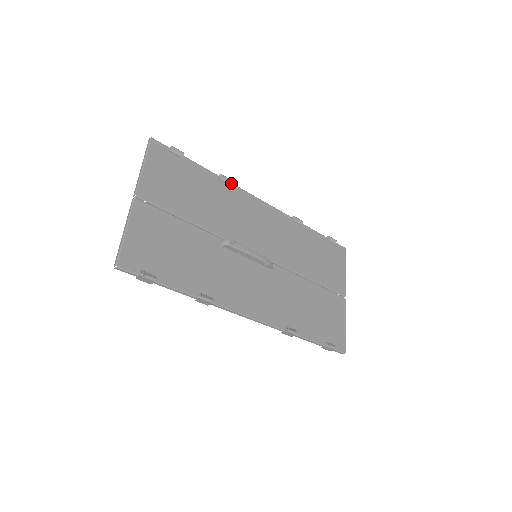
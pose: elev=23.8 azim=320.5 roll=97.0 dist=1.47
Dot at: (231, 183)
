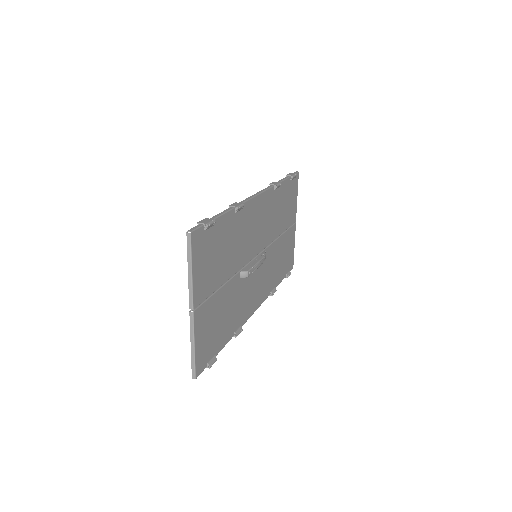
Dot at: (241, 204)
